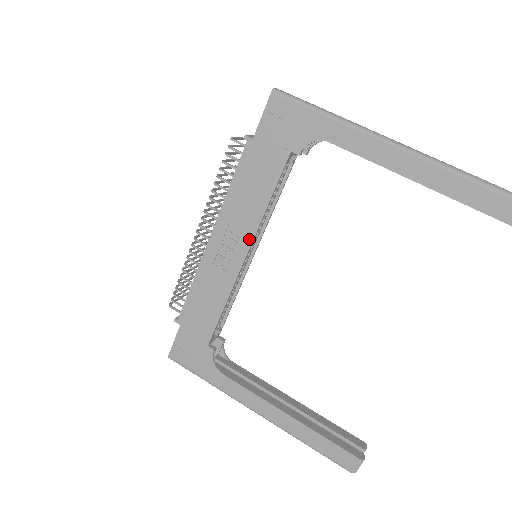
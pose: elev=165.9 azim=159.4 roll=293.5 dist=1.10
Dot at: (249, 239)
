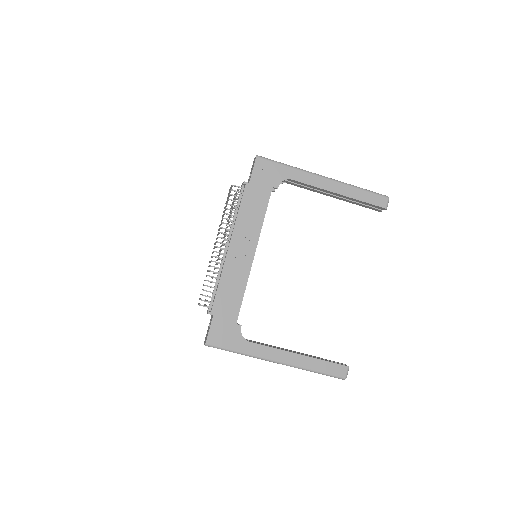
Dot at: (255, 242)
